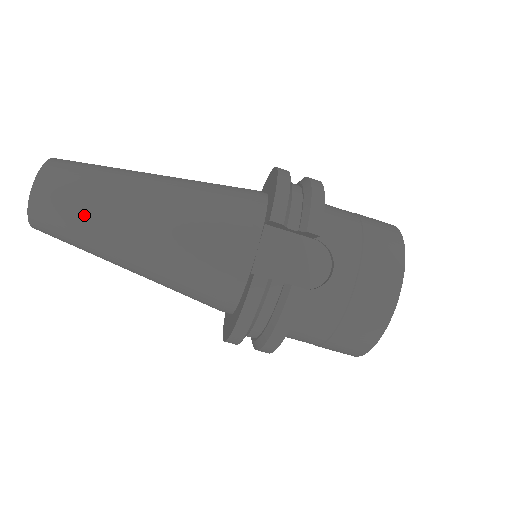
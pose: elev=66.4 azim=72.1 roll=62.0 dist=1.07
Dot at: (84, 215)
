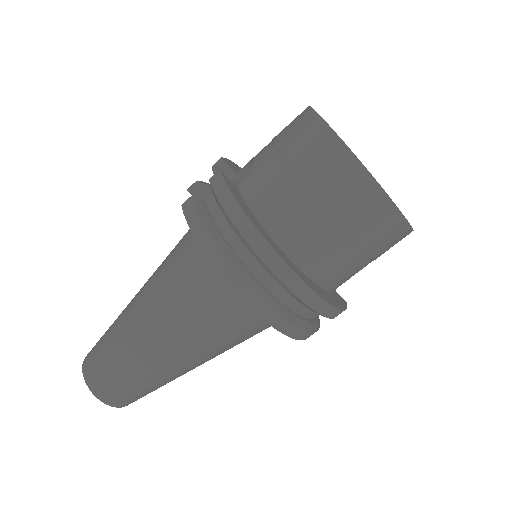
Dot at: (109, 335)
